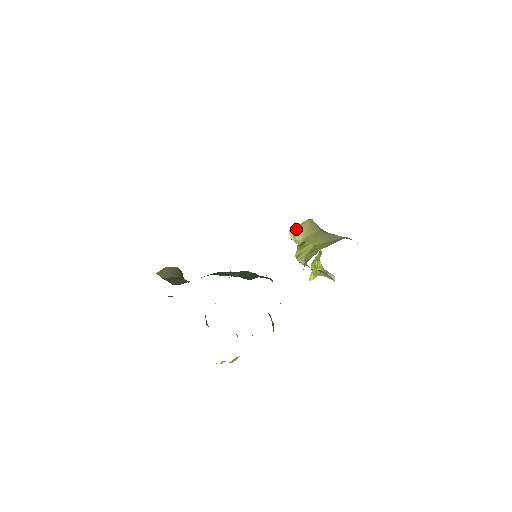
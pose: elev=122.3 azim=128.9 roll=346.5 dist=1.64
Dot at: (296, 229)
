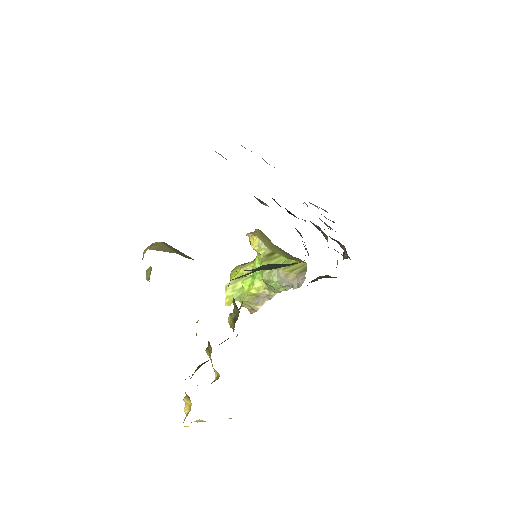
Dot at: (259, 236)
